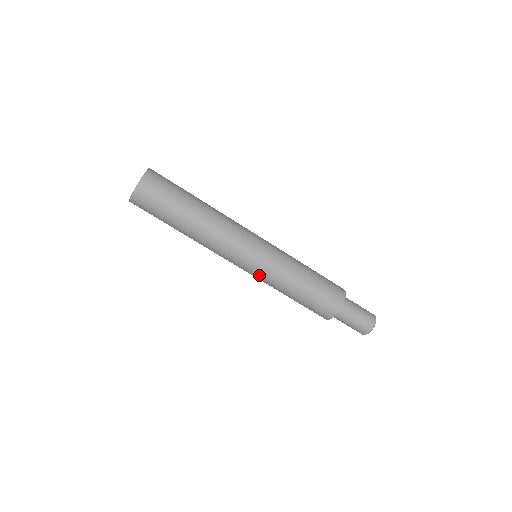
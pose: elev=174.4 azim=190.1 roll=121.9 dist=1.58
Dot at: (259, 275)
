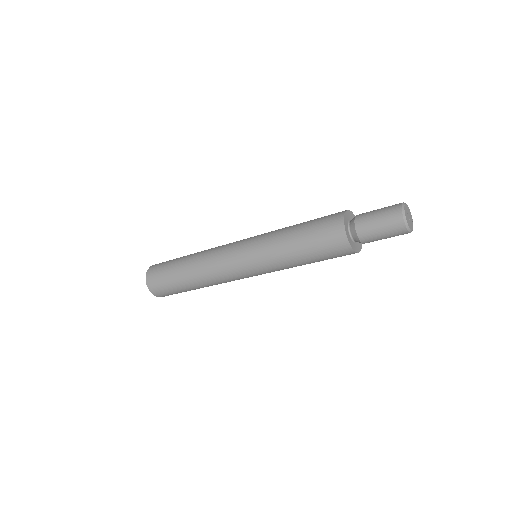
Dot at: occluded
